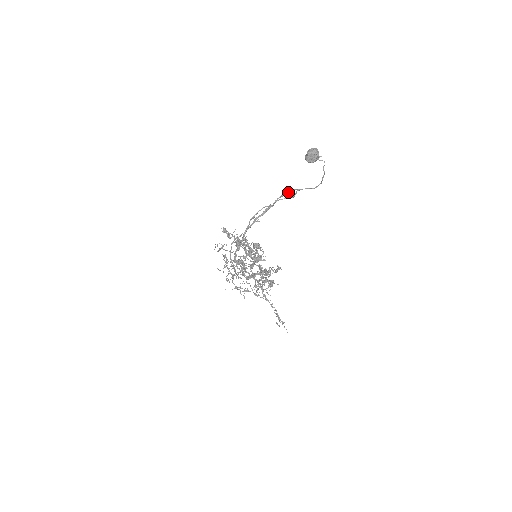
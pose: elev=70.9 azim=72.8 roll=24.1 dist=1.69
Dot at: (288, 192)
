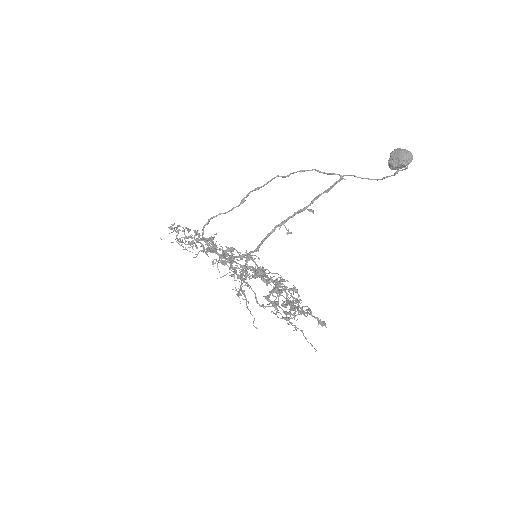
Dot at: (333, 186)
